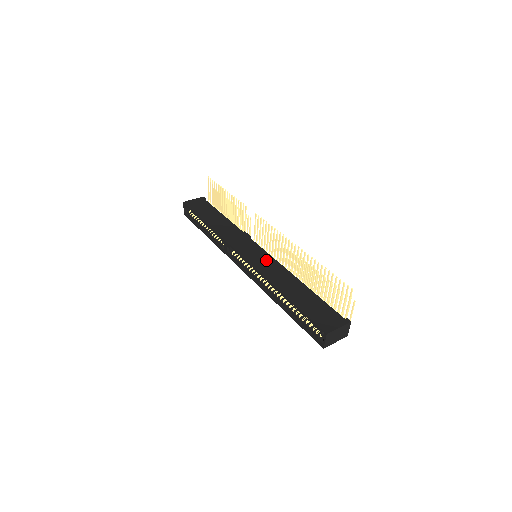
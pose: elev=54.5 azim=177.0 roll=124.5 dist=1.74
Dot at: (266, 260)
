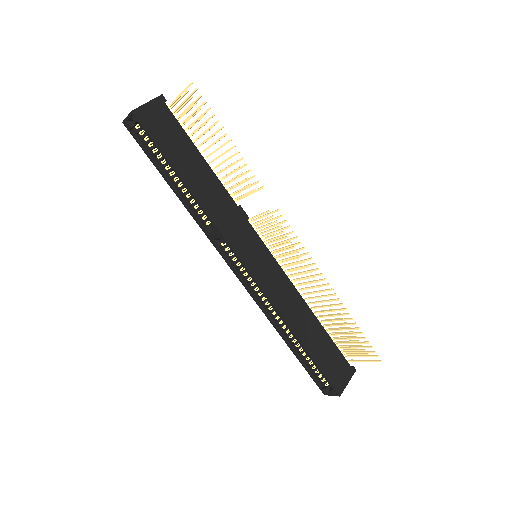
Dot at: (274, 274)
